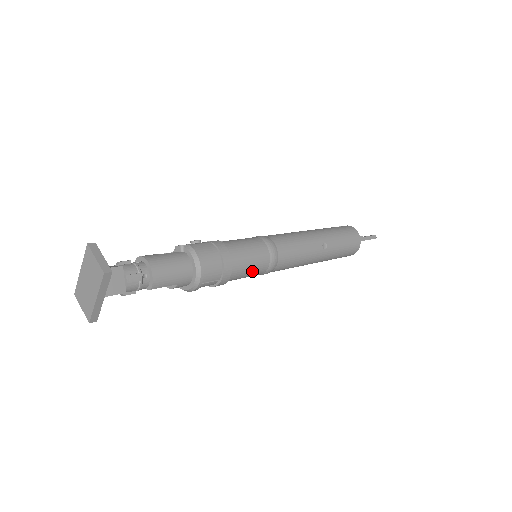
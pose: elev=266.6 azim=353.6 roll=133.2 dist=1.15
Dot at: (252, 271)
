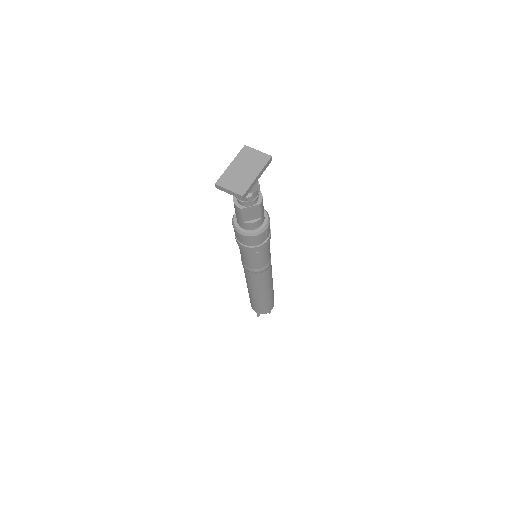
Dot at: (268, 254)
